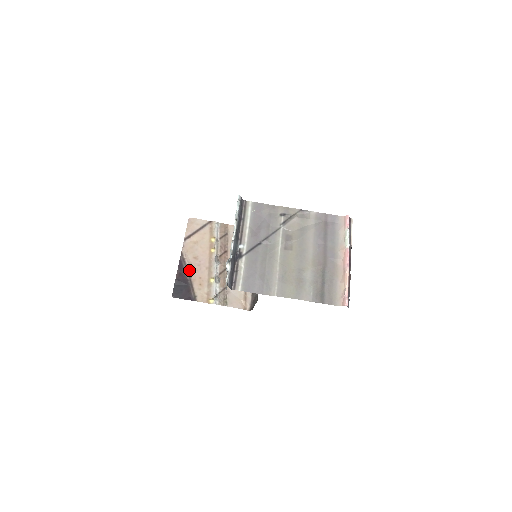
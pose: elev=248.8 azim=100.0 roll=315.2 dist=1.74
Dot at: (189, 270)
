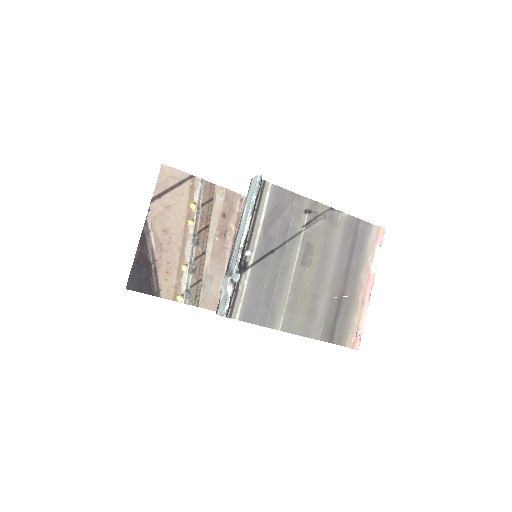
Dot at: (154, 250)
